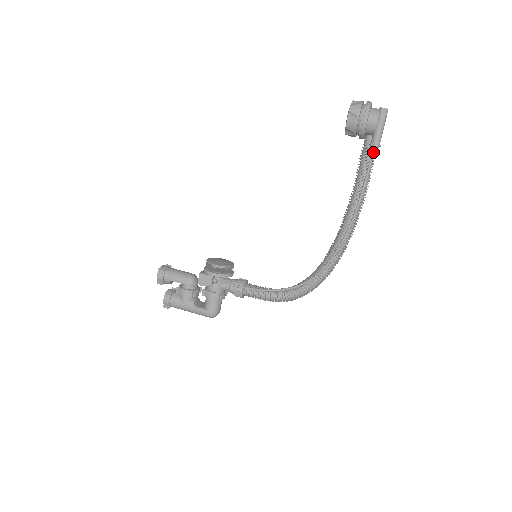
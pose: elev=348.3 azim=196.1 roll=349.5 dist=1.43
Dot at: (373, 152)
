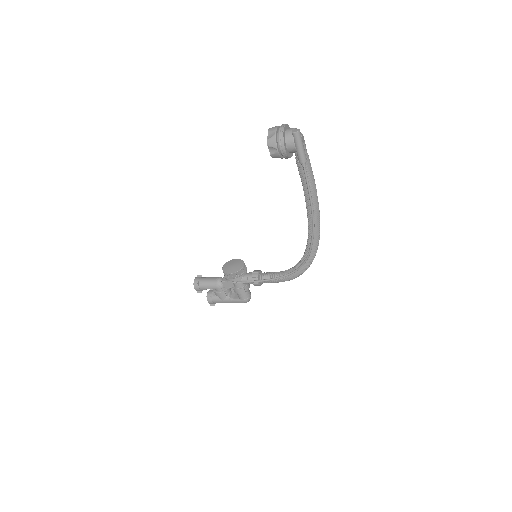
Dot at: (303, 167)
